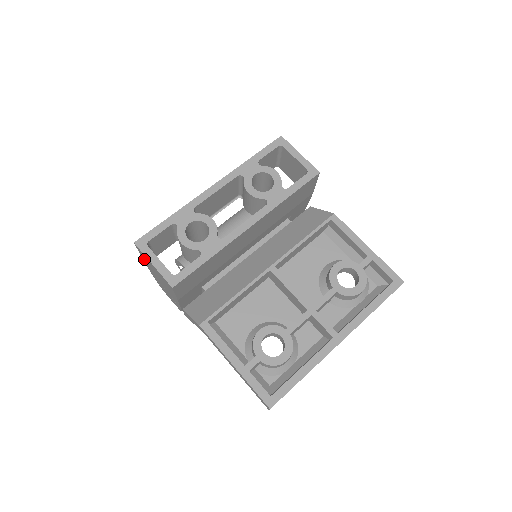
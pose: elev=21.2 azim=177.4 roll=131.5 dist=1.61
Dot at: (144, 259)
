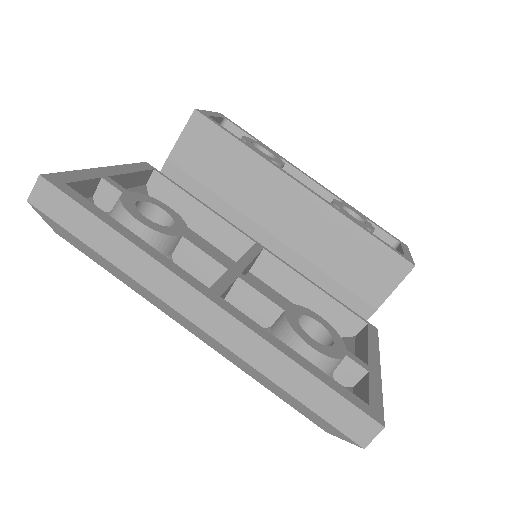
Dot at: occluded
